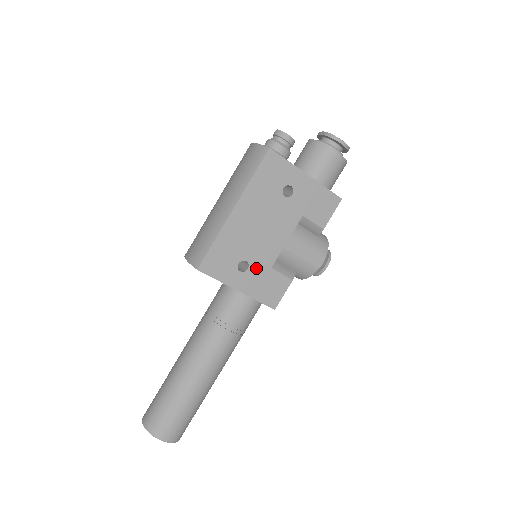
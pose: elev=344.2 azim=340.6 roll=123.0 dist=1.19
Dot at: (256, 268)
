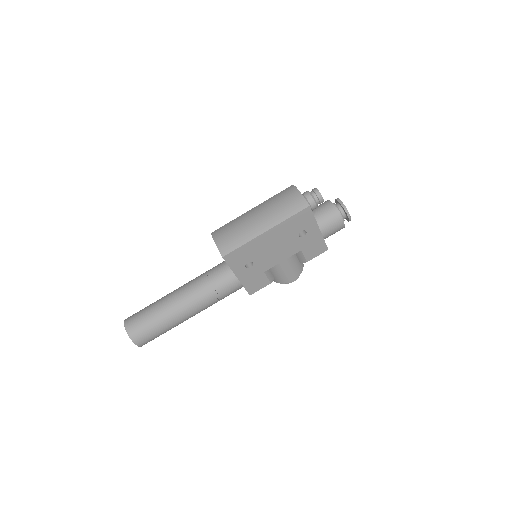
Dot at: (256, 269)
